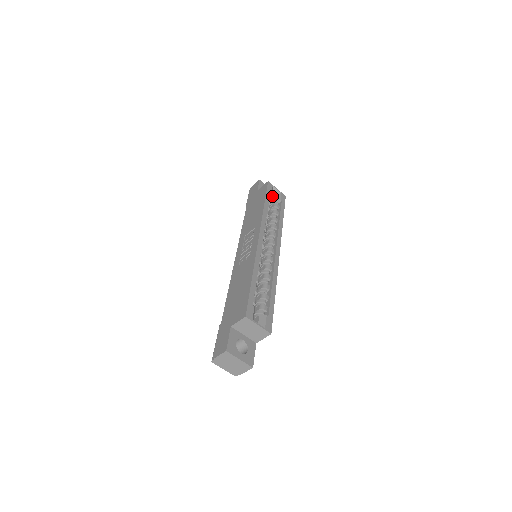
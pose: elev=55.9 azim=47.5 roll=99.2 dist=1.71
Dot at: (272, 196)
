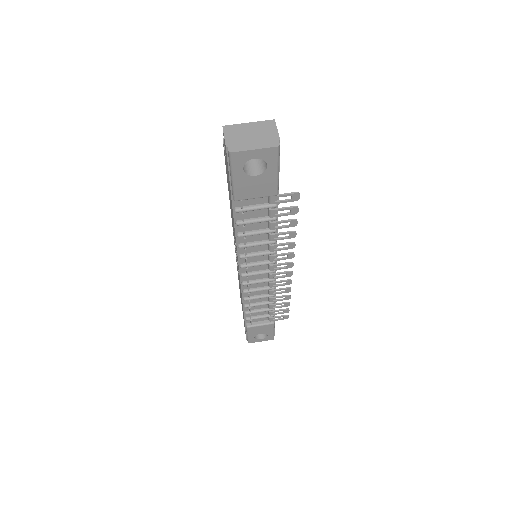
Dot at: occluded
